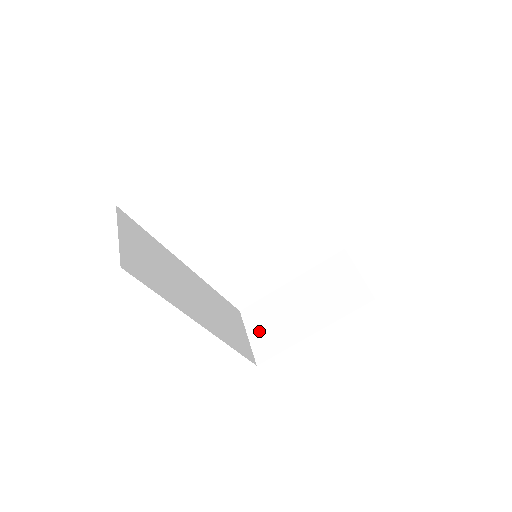
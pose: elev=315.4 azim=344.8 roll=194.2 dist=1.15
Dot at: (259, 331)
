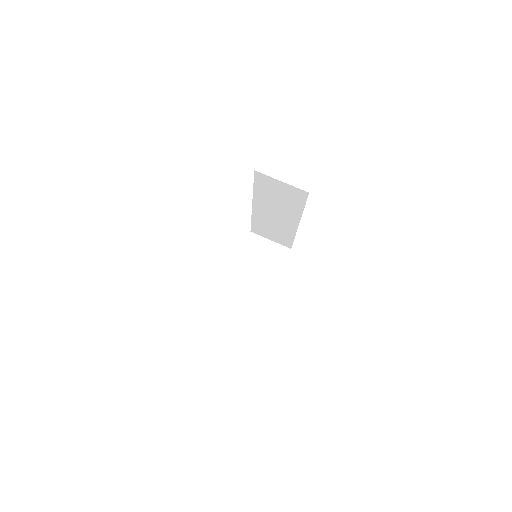
Dot at: (240, 307)
